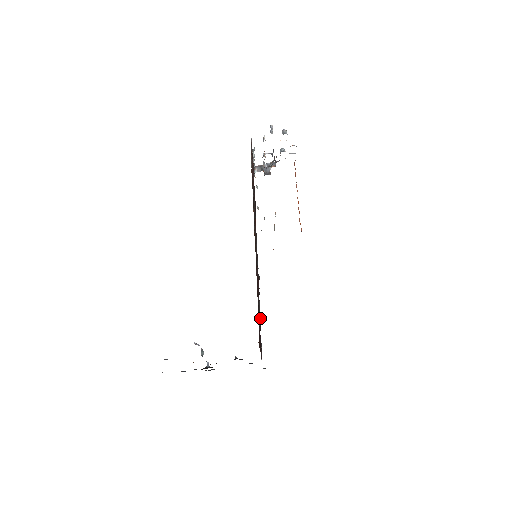
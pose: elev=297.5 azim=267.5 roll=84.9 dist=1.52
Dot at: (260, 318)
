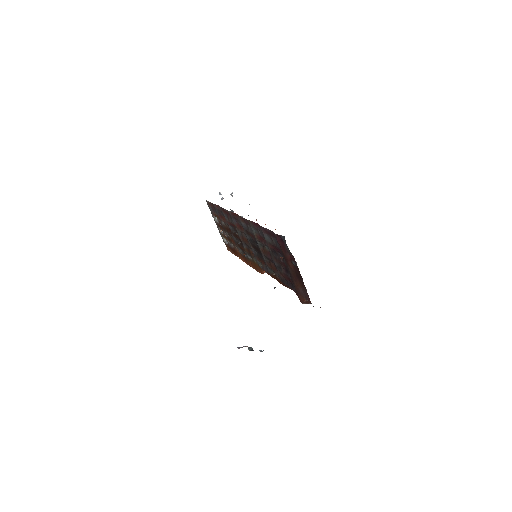
Dot at: (280, 257)
